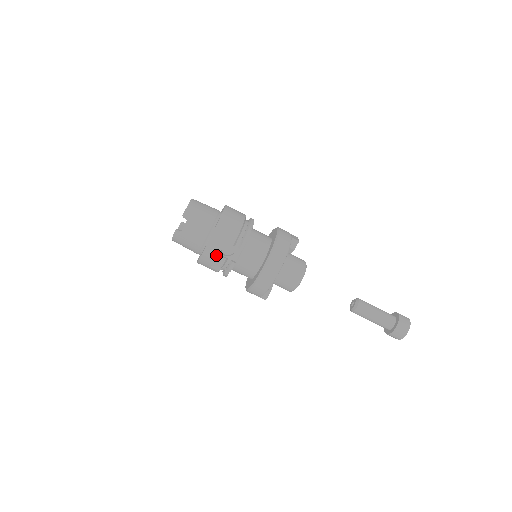
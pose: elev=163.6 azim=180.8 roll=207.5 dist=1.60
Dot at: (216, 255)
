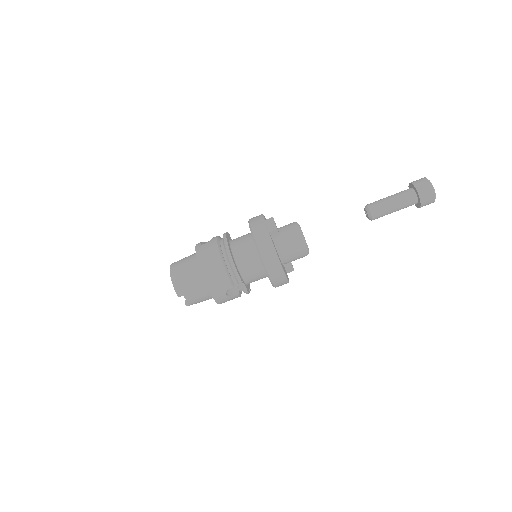
Dot at: (229, 299)
